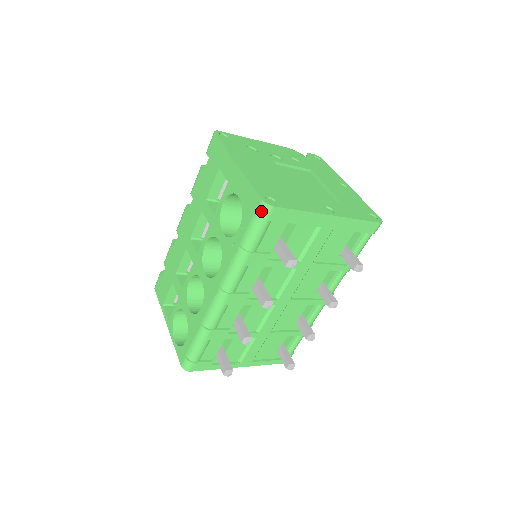
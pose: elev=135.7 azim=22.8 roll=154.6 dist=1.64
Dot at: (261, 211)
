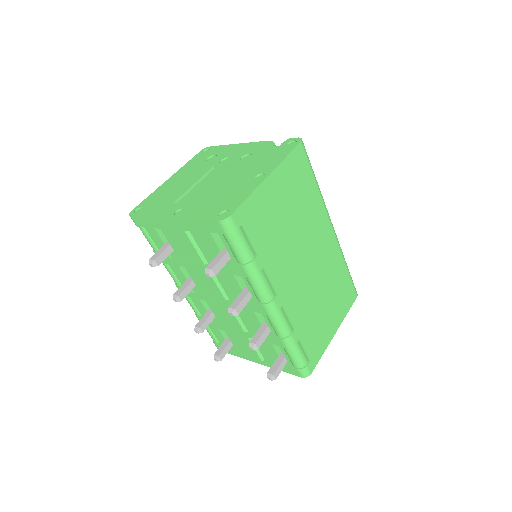
Dot at: occluded
